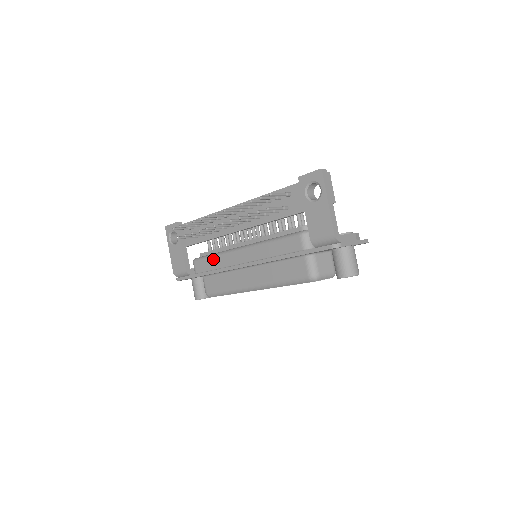
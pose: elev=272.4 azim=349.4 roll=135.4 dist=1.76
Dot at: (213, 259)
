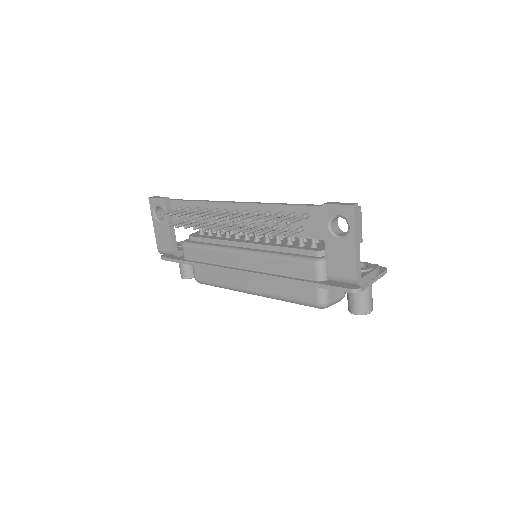
Dot at: (206, 251)
